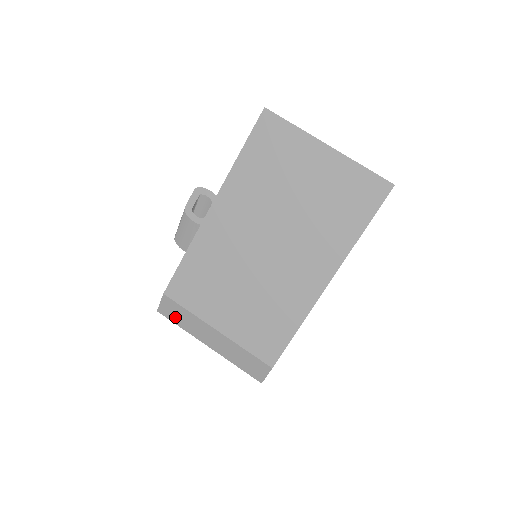
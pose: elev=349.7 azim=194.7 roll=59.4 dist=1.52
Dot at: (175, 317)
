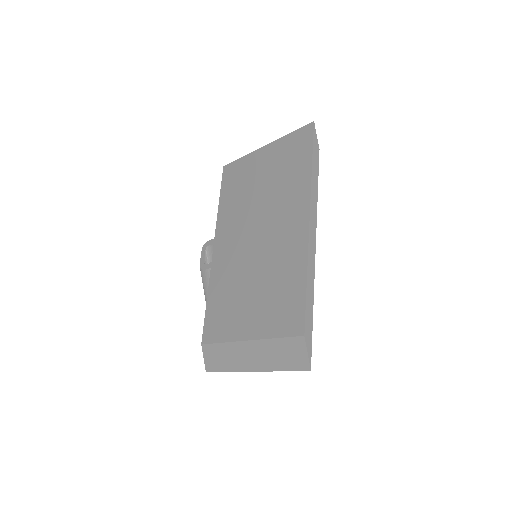
Dot at: (218, 363)
